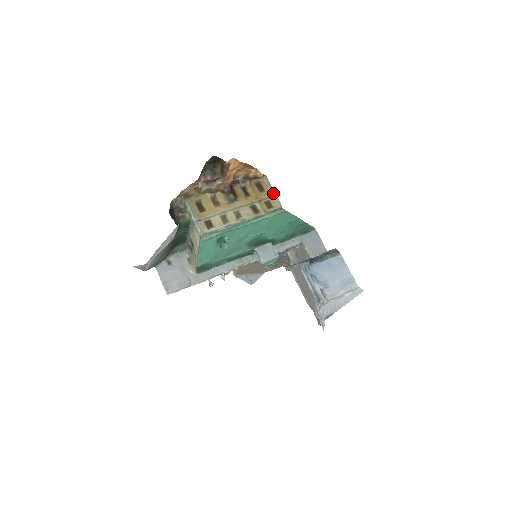
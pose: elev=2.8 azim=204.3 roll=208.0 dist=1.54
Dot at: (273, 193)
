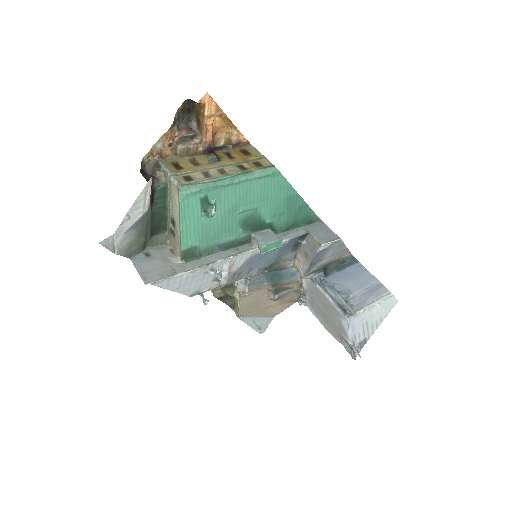
Dot at: (261, 155)
